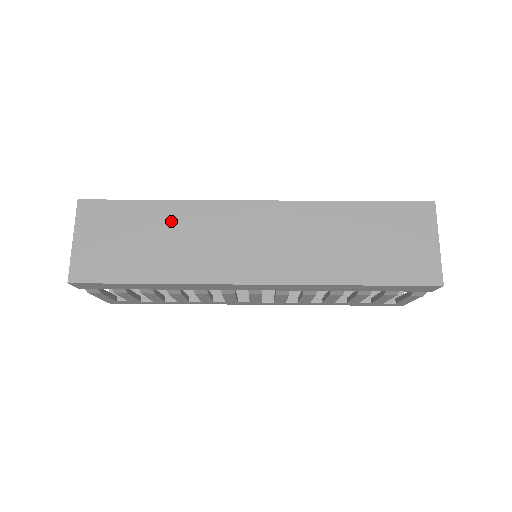
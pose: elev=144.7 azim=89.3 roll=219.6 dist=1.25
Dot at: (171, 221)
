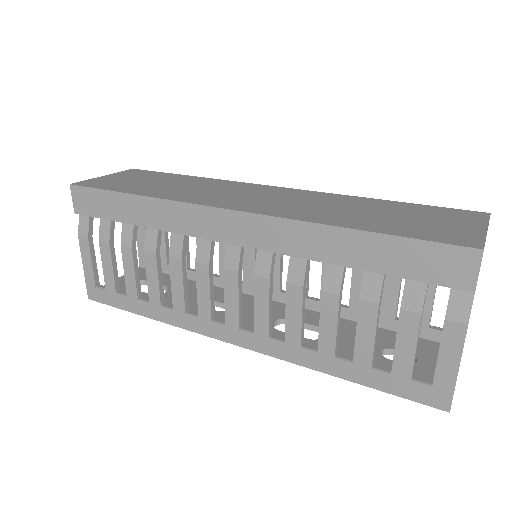
Dot at: (191, 182)
